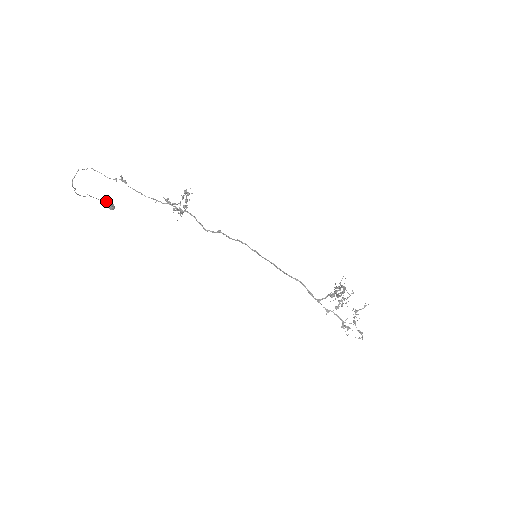
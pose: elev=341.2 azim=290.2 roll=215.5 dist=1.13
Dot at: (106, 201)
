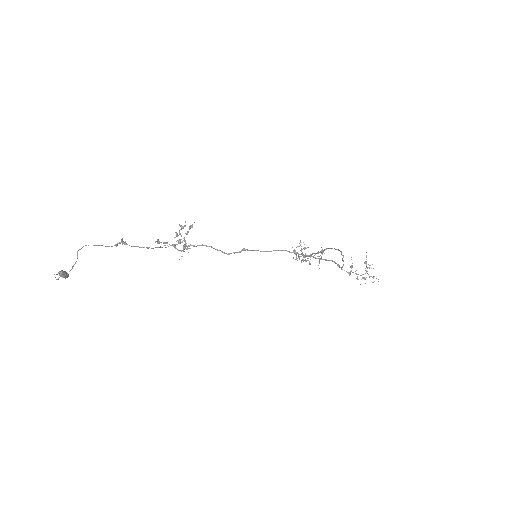
Dot at: (60, 272)
